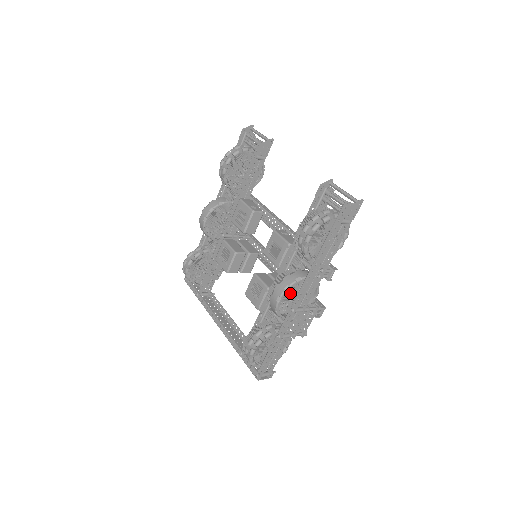
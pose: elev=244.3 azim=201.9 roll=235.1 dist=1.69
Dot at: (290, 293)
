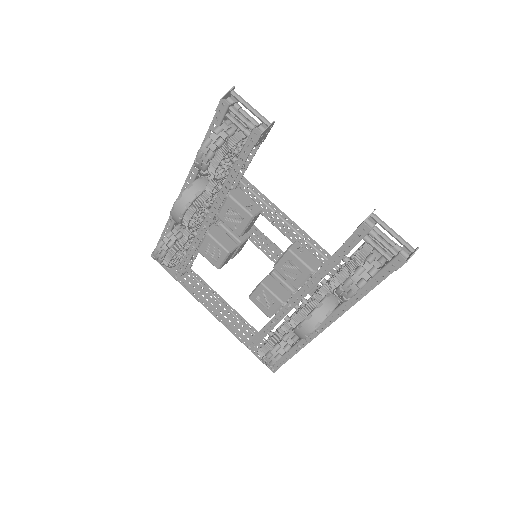
Dot at: occluded
